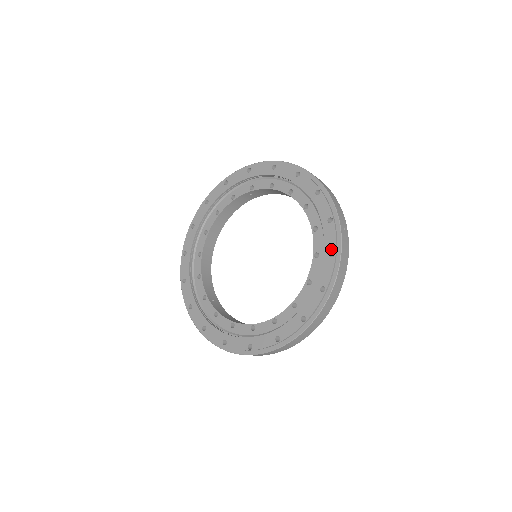
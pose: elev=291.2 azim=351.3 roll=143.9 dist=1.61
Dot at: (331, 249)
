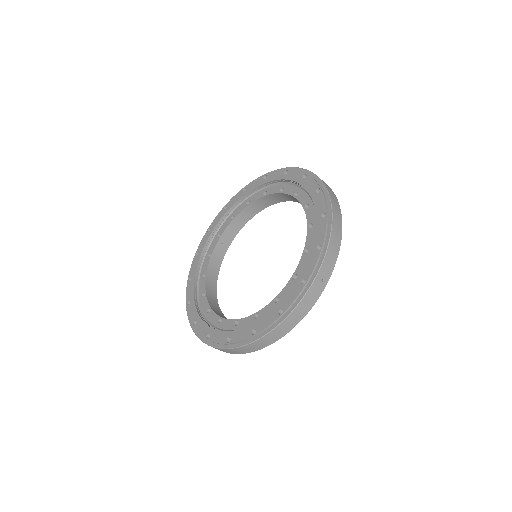
Dot at: (301, 176)
